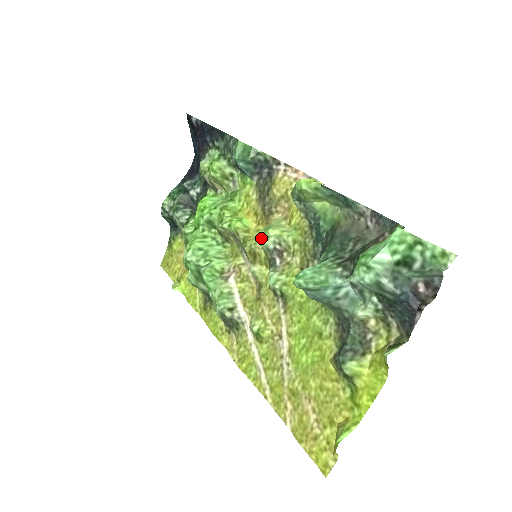
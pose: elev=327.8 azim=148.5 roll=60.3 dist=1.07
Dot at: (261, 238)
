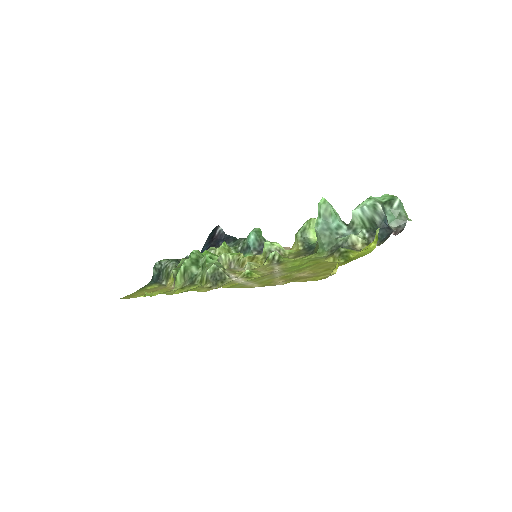
Dot at: (267, 244)
